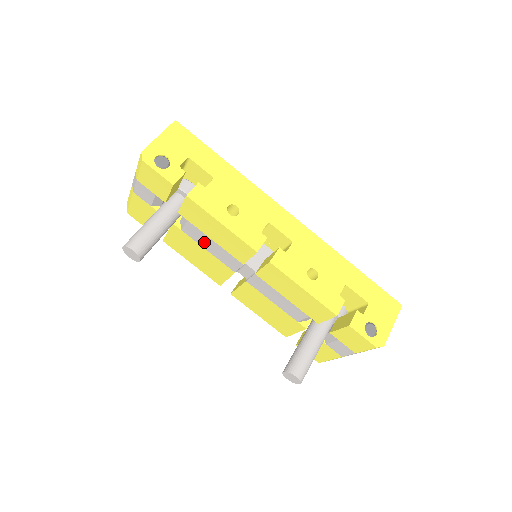
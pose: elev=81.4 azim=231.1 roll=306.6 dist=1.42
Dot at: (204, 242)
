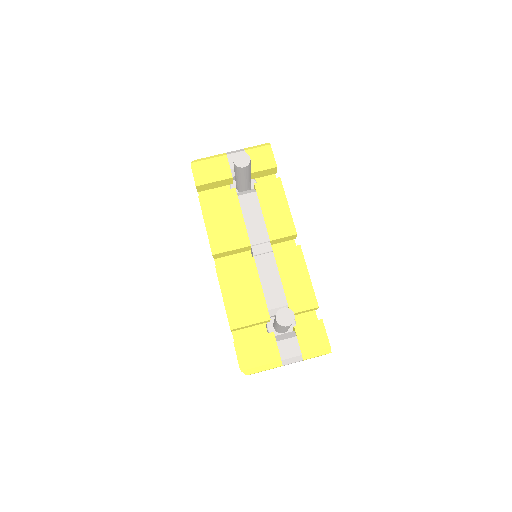
Dot at: (250, 212)
